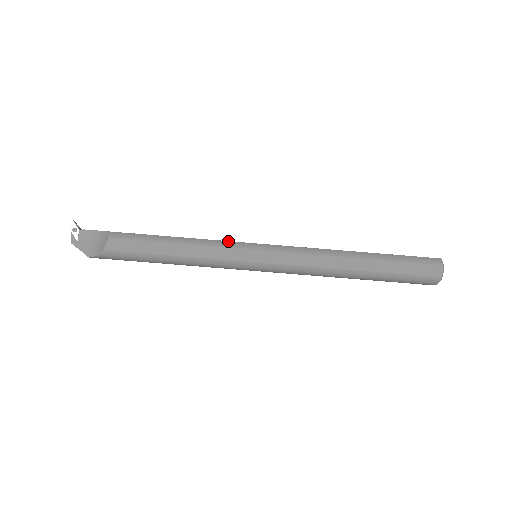
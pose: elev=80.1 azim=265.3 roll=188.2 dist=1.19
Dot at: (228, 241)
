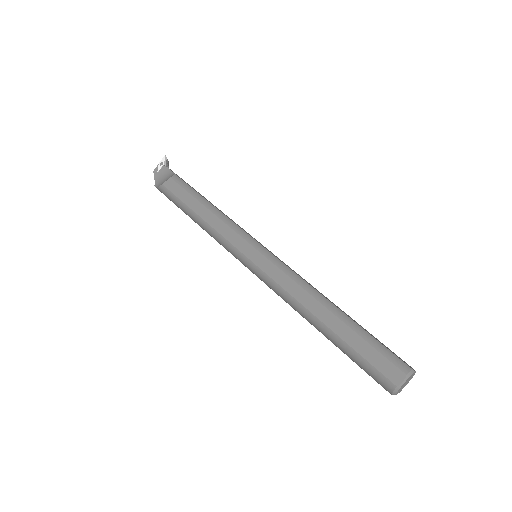
Dot at: (241, 228)
